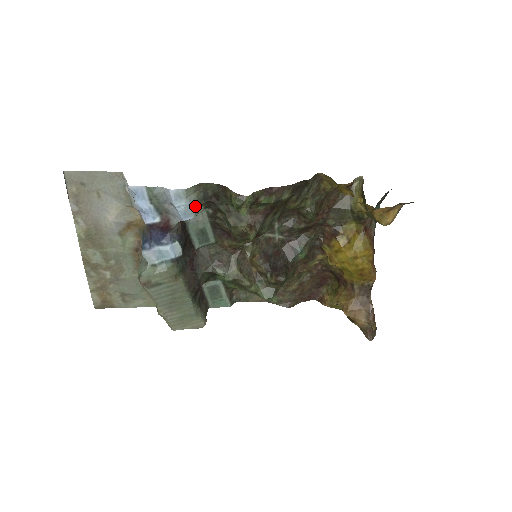
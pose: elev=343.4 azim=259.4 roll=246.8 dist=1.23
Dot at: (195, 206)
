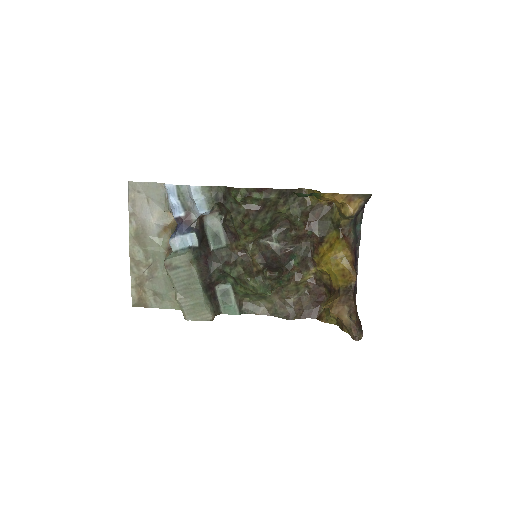
Dot at: (208, 202)
